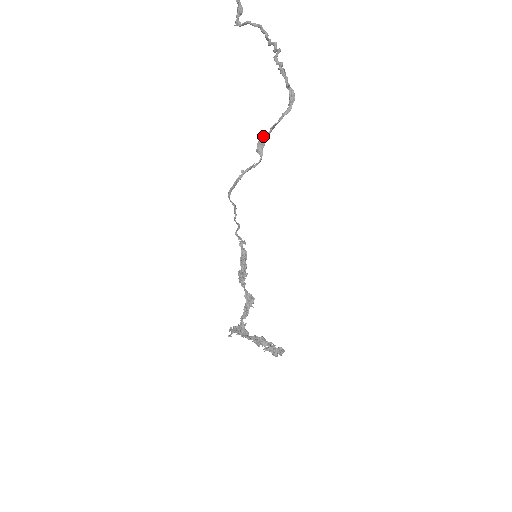
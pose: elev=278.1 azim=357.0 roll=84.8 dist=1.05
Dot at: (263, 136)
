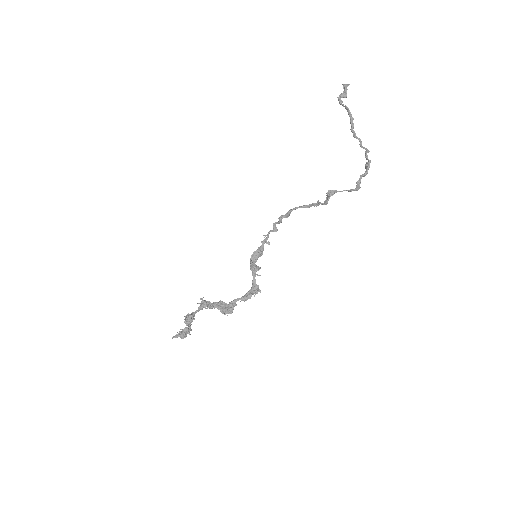
Dot at: (335, 190)
